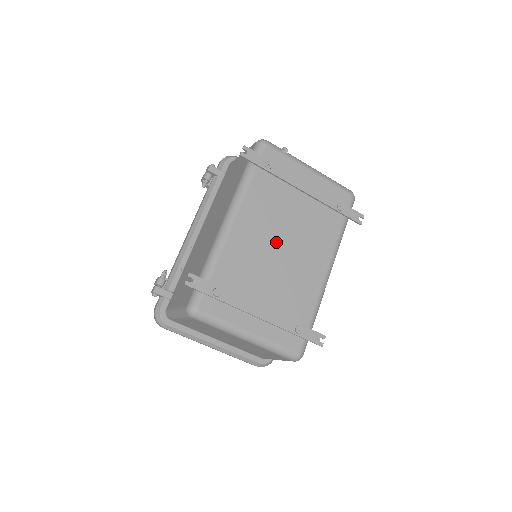
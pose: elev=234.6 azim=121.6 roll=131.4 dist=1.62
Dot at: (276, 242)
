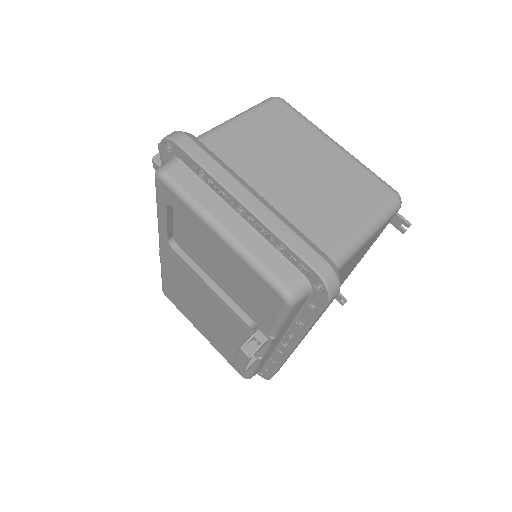
Dot at: occluded
